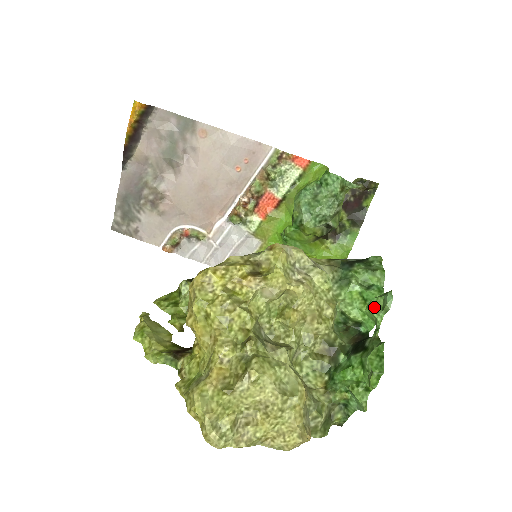
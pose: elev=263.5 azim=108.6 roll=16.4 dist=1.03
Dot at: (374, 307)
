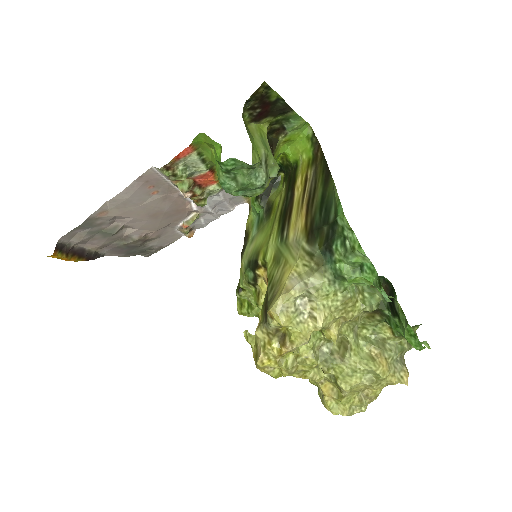
Dot at: (379, 289)
